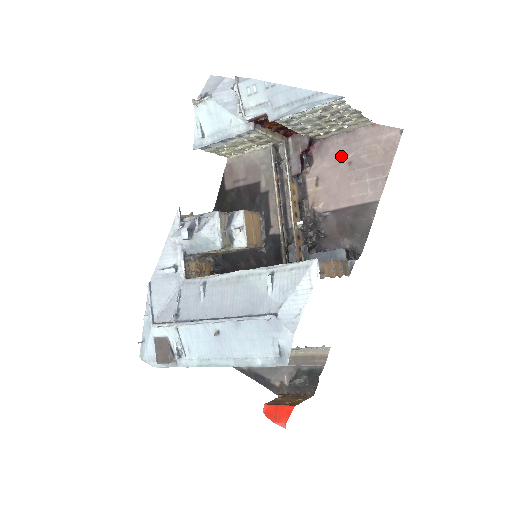
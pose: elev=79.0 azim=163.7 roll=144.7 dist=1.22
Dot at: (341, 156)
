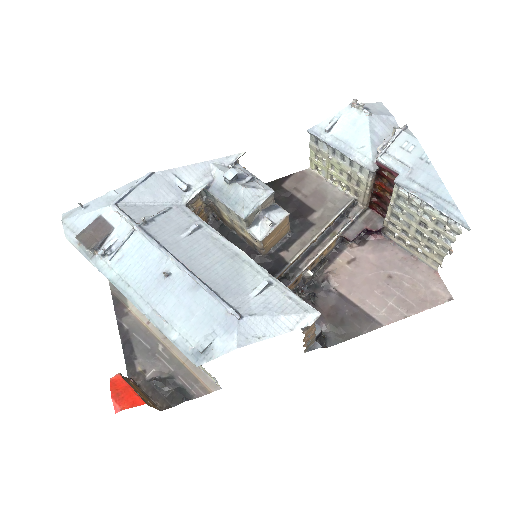
Dot at: (389, 265)
